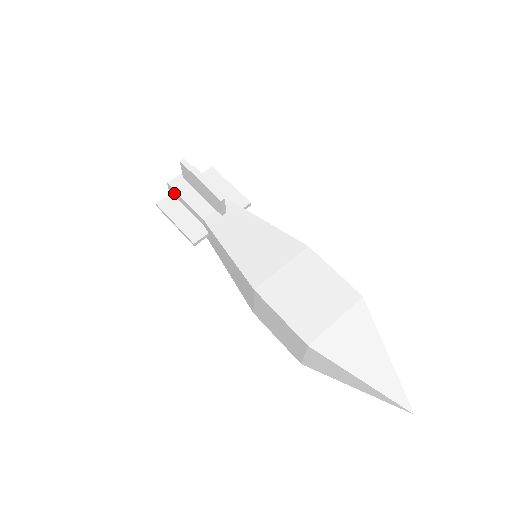
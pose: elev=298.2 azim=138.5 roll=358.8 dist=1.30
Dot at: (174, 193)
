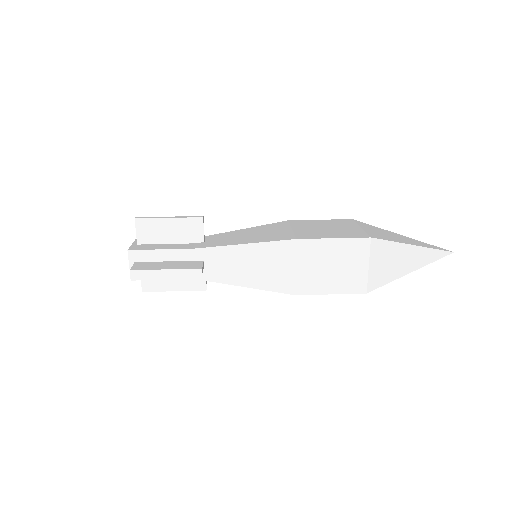
Dot at: (140, 257)
